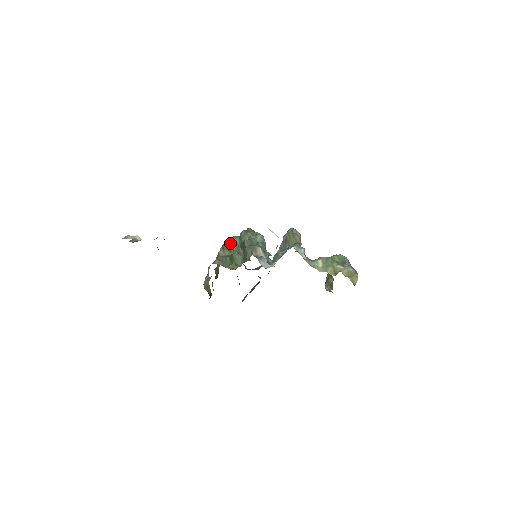
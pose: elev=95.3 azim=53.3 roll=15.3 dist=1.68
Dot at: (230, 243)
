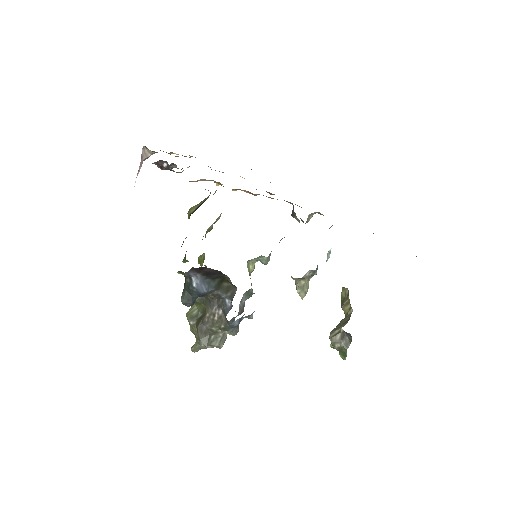
Dot at: occluded
